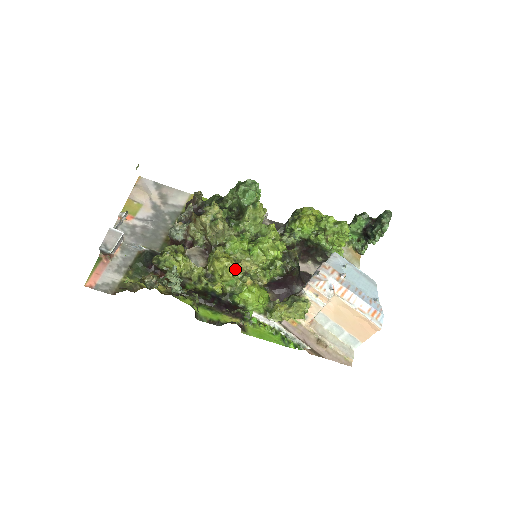
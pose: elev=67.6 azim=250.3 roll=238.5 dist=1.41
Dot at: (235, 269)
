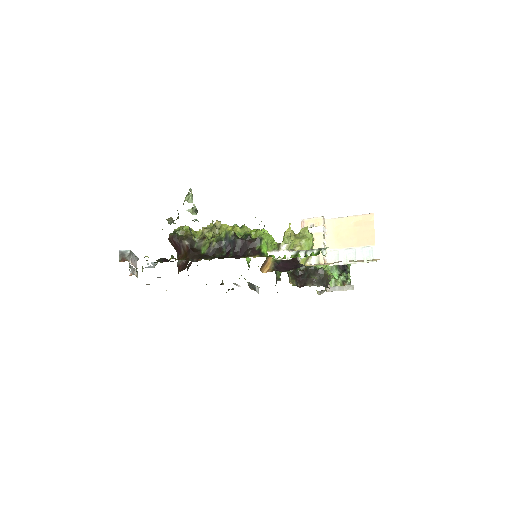
Dot at: occluded
